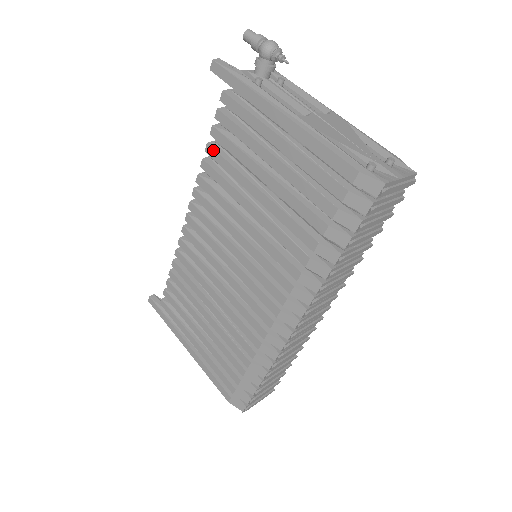
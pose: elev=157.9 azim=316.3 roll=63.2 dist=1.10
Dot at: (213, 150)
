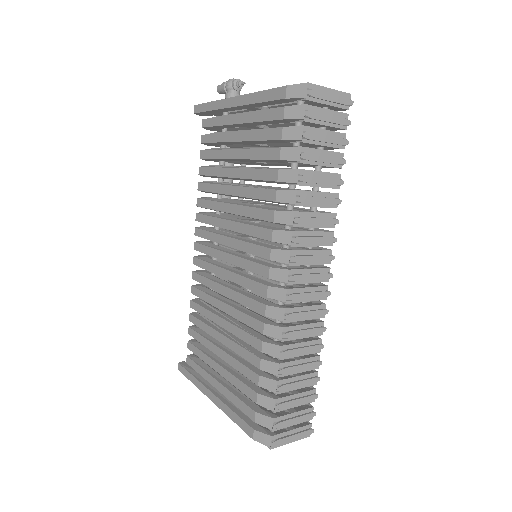
Dot at: (203, 168)
